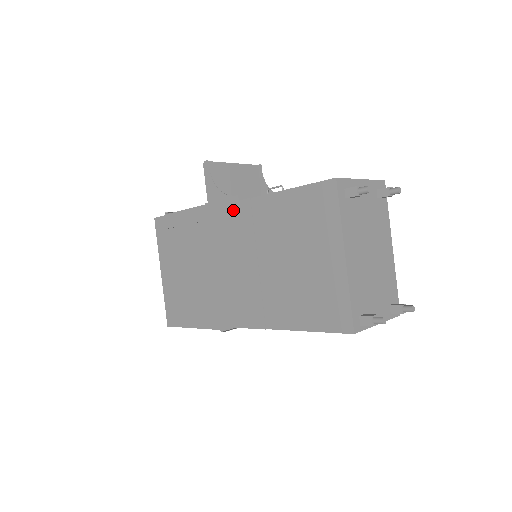
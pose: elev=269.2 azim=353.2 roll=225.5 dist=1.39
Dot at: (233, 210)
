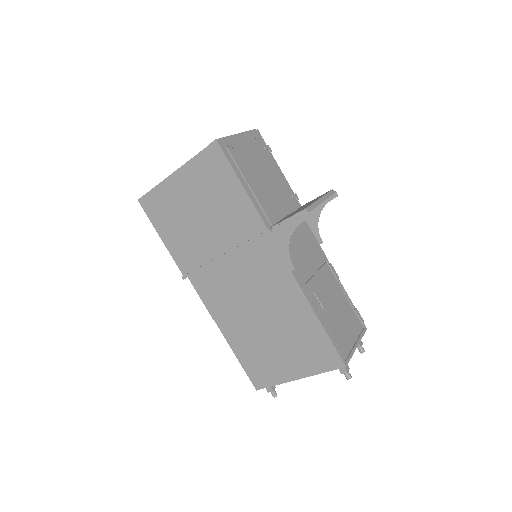
Dot at: (280, 266)
